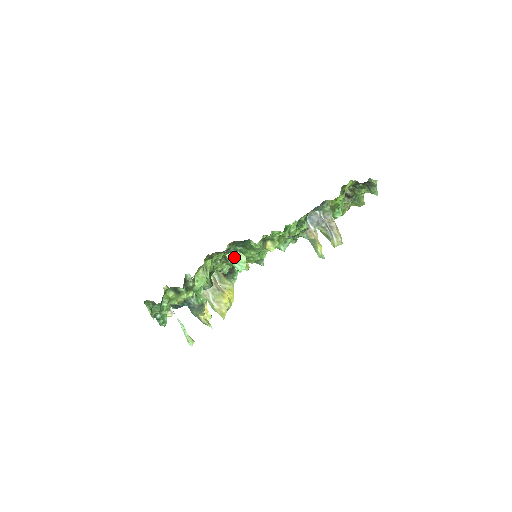
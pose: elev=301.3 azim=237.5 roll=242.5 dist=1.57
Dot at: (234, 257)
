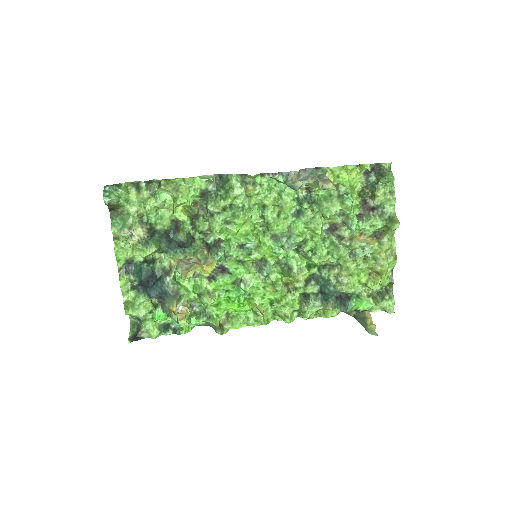
Dot at: occluded
